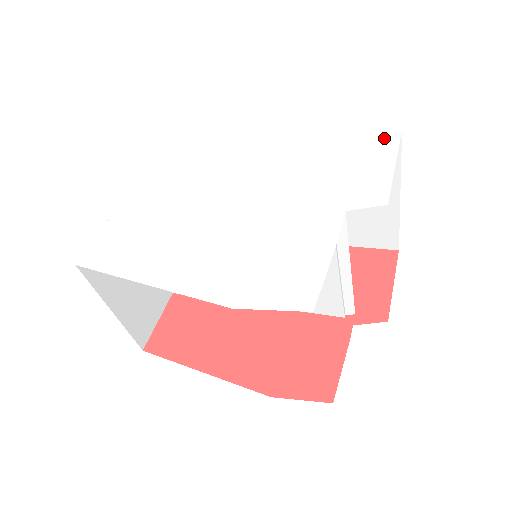
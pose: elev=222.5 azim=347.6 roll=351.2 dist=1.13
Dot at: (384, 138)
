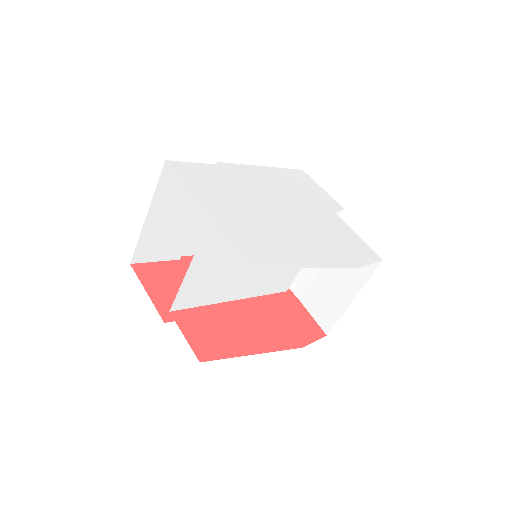
Dot at: (301, 174)
